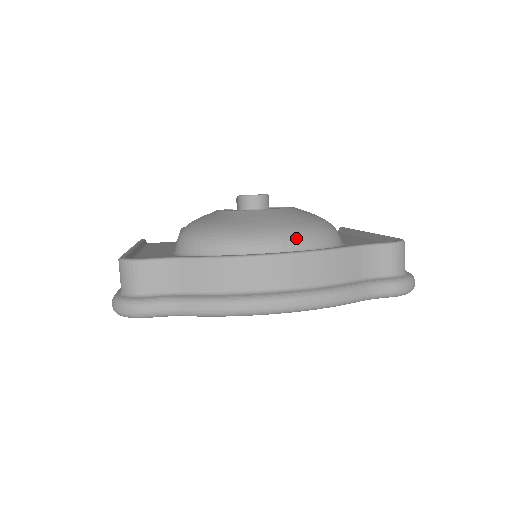
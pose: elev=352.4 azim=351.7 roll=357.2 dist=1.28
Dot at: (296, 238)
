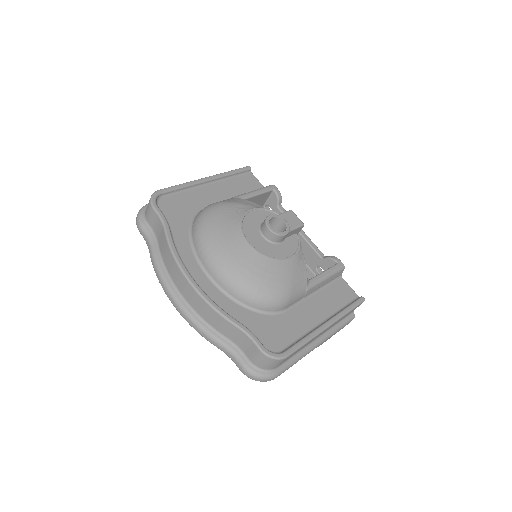
Dot at: (229, 283)
